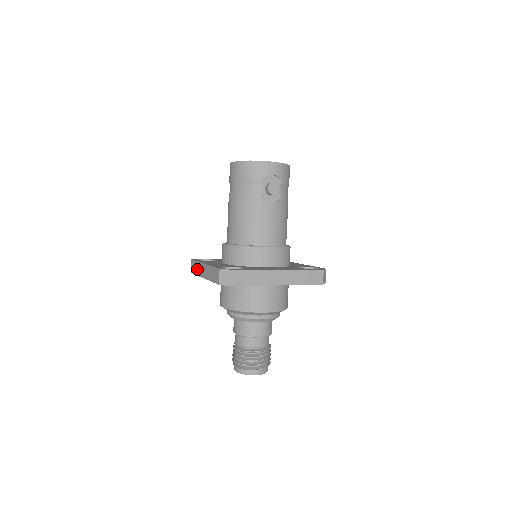
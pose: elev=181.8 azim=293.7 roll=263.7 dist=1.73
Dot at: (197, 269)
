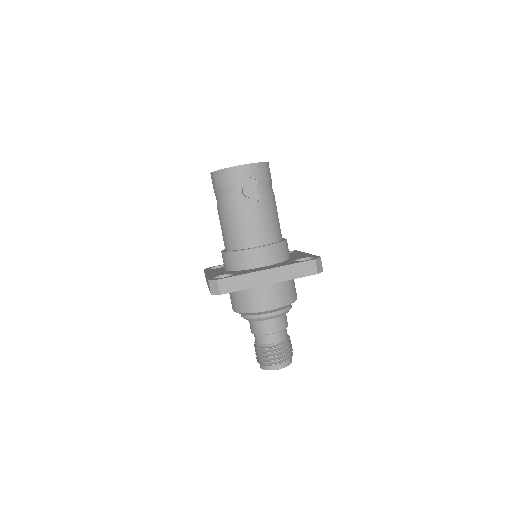
Dot at: occluded
